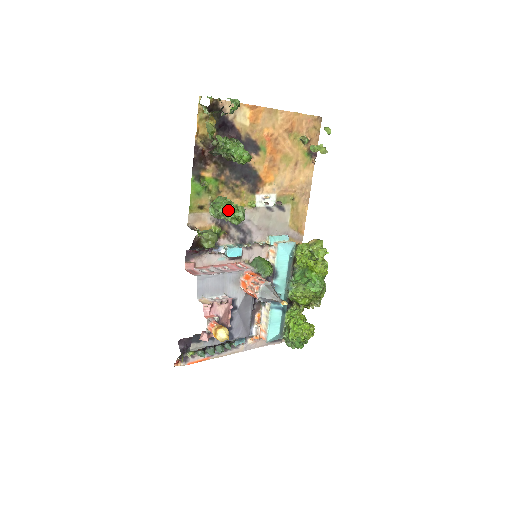
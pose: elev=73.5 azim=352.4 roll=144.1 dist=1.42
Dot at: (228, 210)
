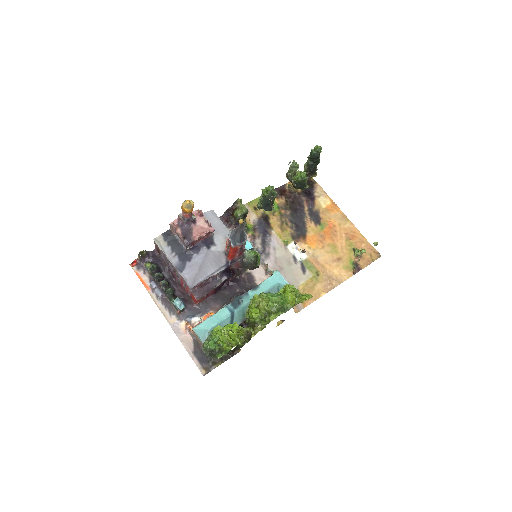
Dot at: occluded
